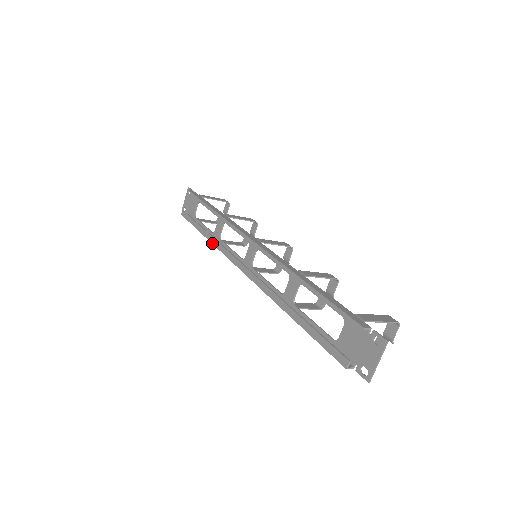
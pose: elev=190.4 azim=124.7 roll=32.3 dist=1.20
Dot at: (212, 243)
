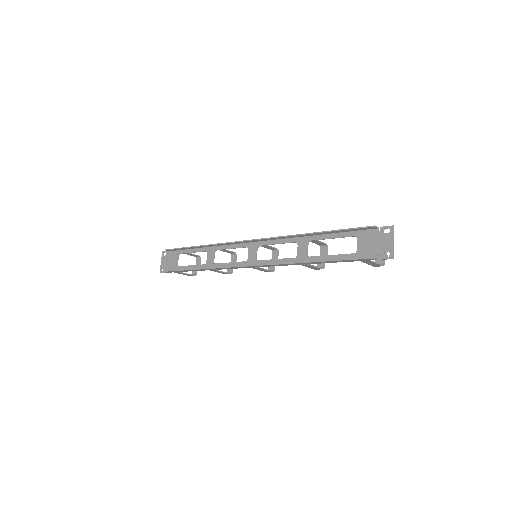
Dot at: (209, 268)
